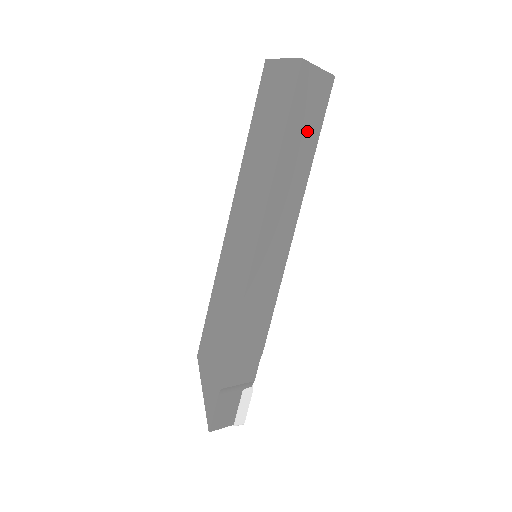
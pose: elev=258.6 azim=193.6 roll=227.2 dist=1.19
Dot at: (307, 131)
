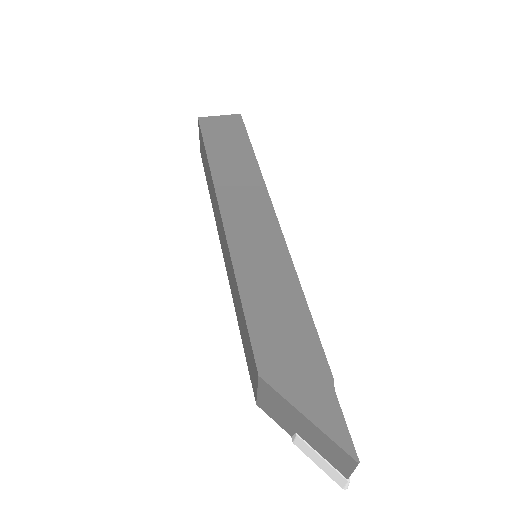
Dot at: occluded
